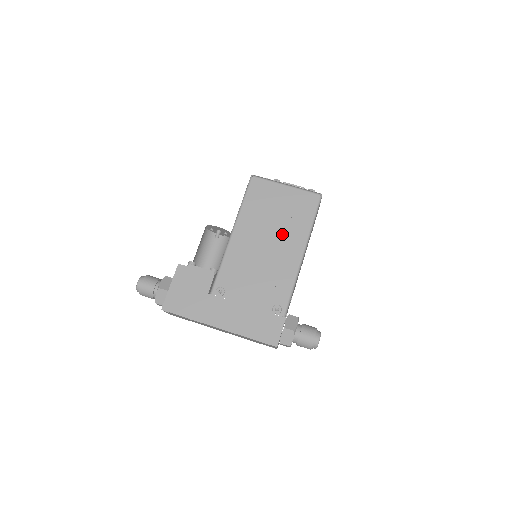
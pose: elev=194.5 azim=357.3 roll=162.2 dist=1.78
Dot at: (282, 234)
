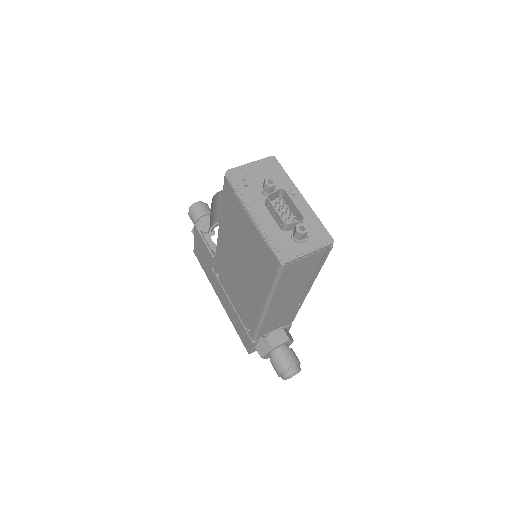
Dot at: (249, 272)
